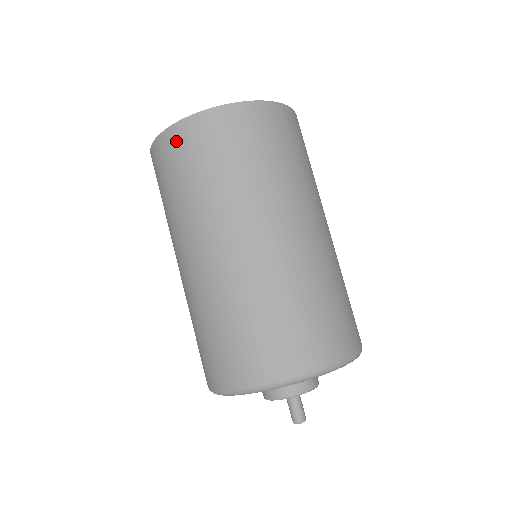
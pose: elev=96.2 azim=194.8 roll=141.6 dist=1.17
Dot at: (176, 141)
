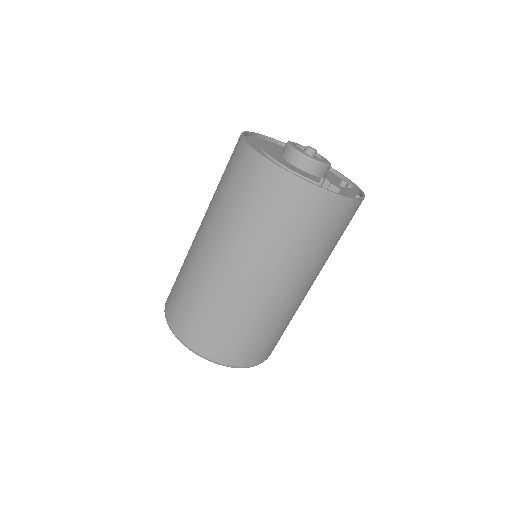
Dot at: (266, 177)
